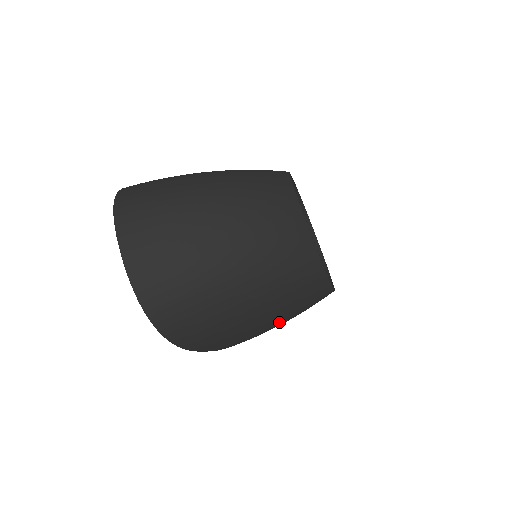
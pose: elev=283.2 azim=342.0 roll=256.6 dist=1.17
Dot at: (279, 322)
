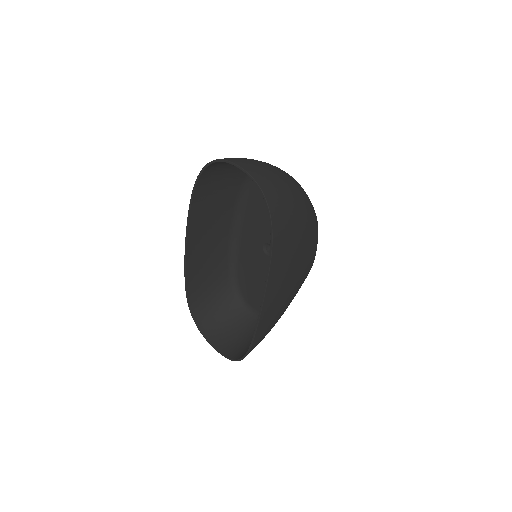
Dot at: (296, 277)
